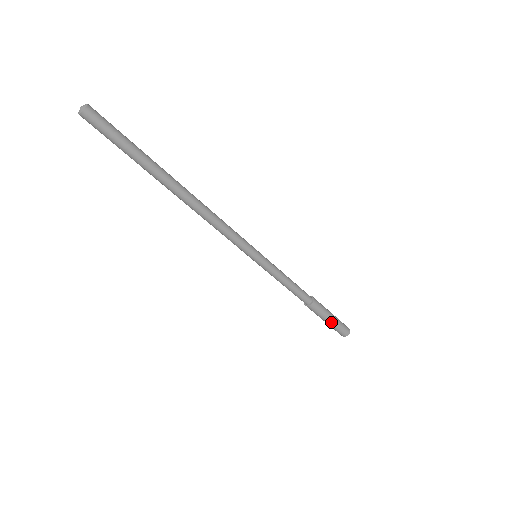
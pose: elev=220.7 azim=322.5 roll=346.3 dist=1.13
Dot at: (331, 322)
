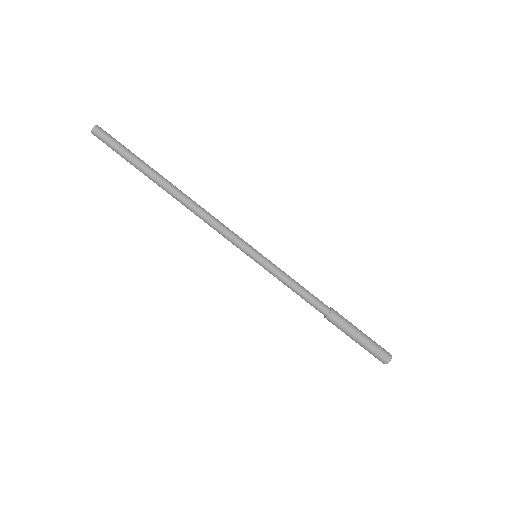
Dot at: (363, 337)
